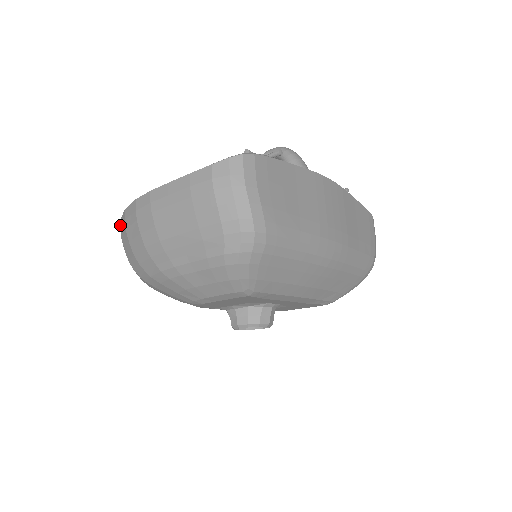
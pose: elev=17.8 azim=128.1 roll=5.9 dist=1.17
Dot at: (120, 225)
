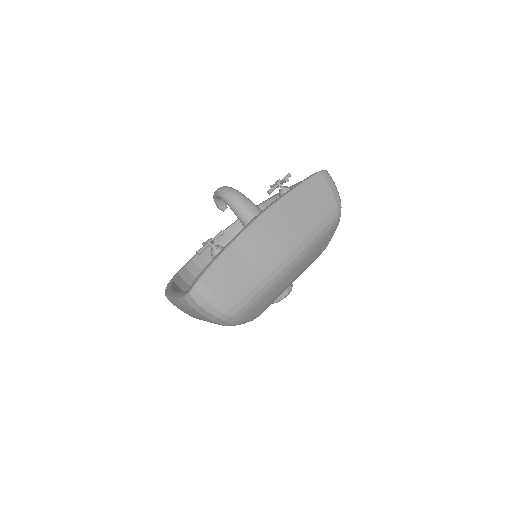
Dot at: occluded
